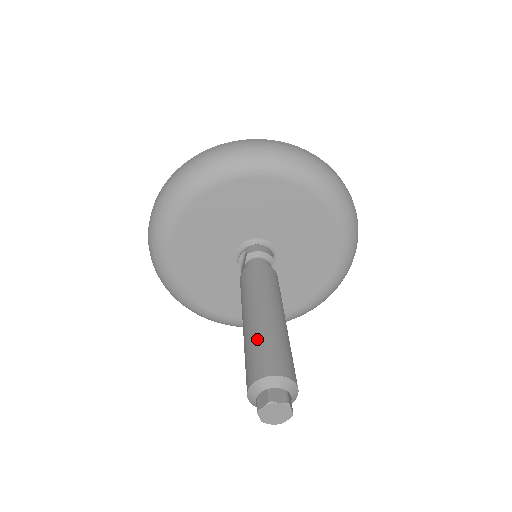
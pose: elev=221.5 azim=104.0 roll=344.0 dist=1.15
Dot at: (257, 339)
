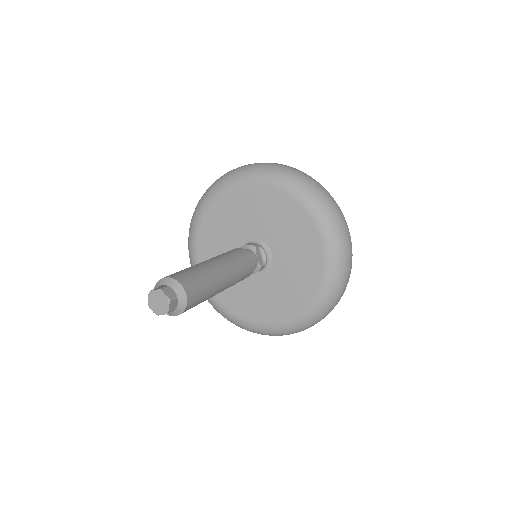
Dot at: occluded
